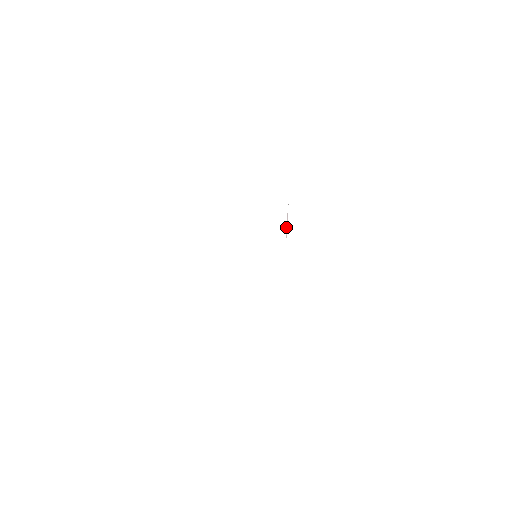
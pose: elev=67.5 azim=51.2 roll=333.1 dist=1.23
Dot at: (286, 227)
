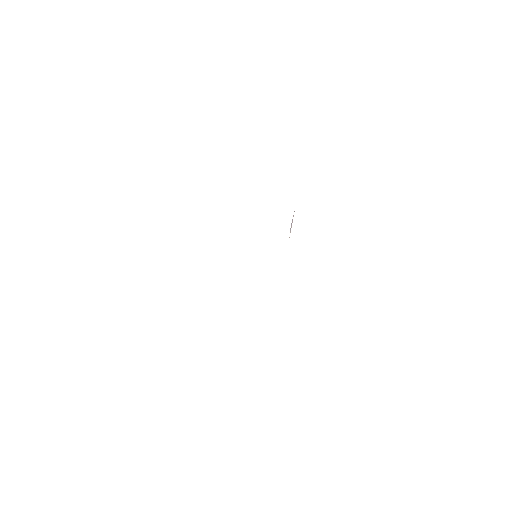
Dot at: (290, 229)
